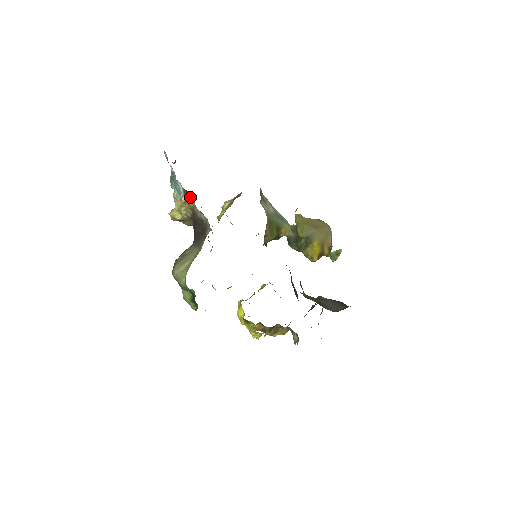
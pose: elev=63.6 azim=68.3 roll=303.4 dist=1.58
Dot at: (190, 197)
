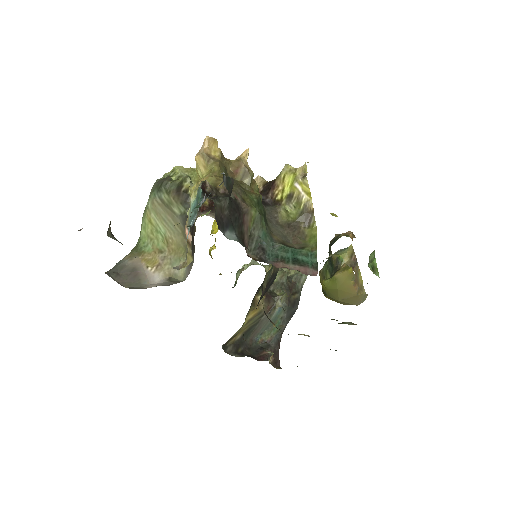
Dot at: (191, 248)
